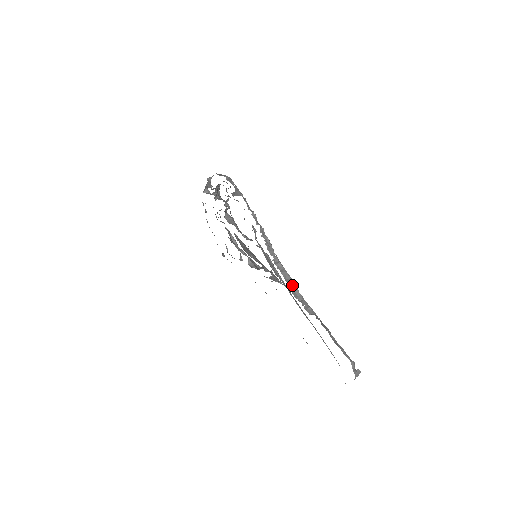
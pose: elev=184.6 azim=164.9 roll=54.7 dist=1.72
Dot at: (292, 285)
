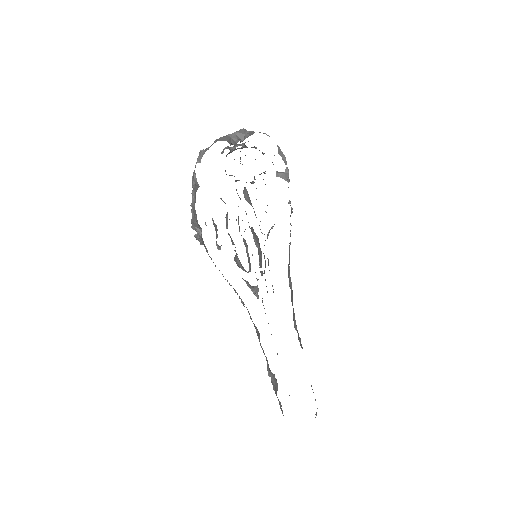
Dot at: (293, 309)
